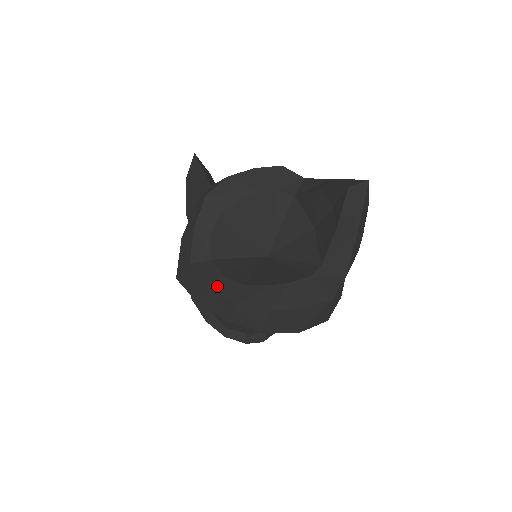
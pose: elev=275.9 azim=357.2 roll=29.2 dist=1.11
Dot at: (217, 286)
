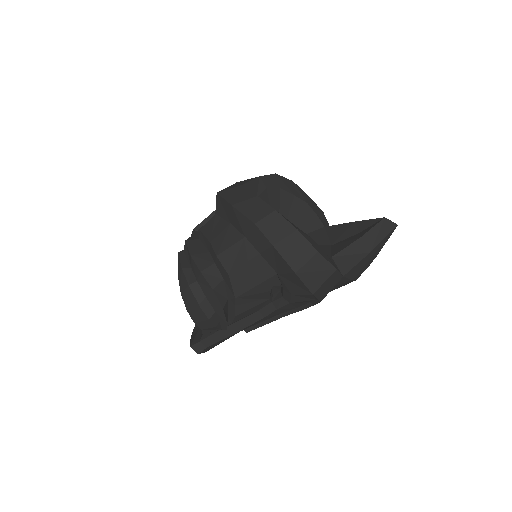
Dot at: occluded
